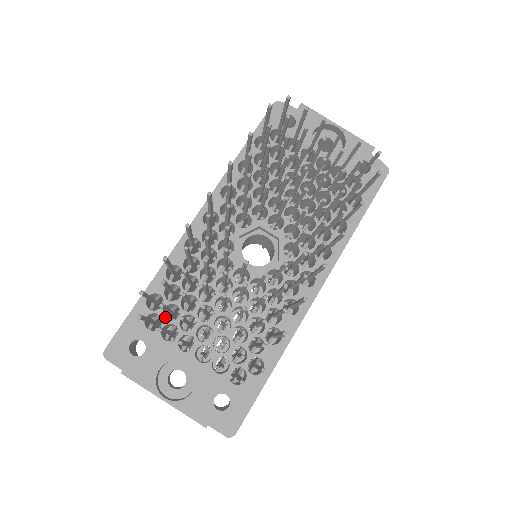
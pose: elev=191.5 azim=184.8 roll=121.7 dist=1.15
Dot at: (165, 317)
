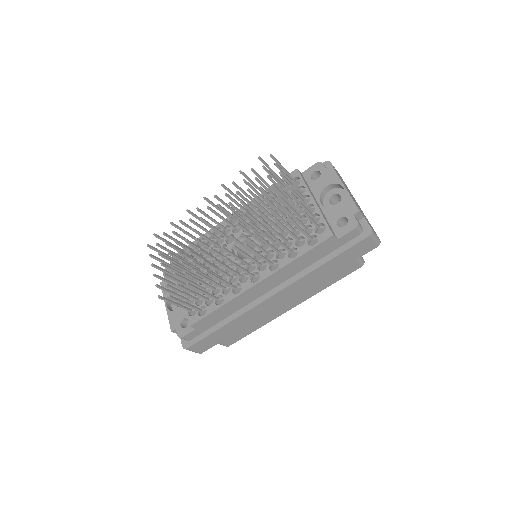
Dot at: occluded
